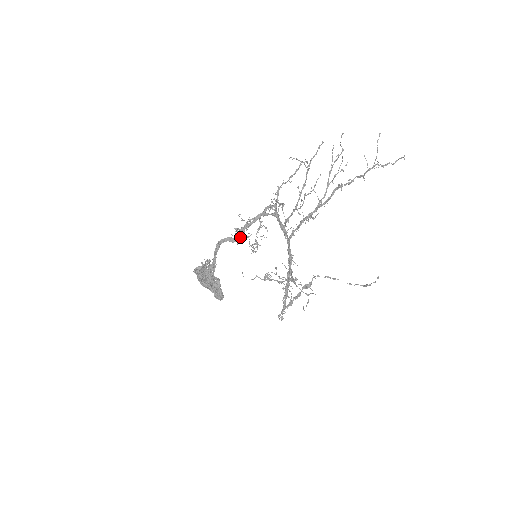
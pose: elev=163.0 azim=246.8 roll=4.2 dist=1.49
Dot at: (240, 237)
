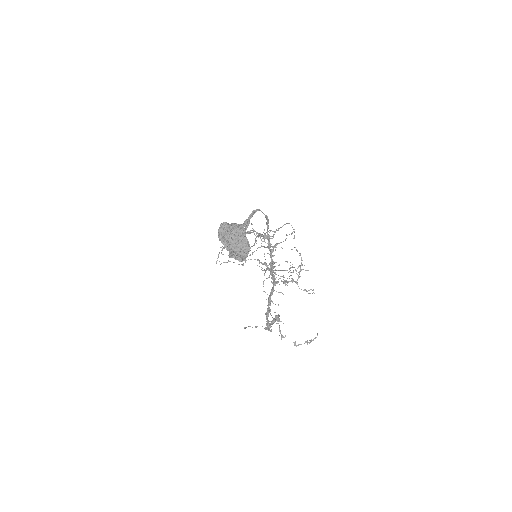
Dot at: occluded
